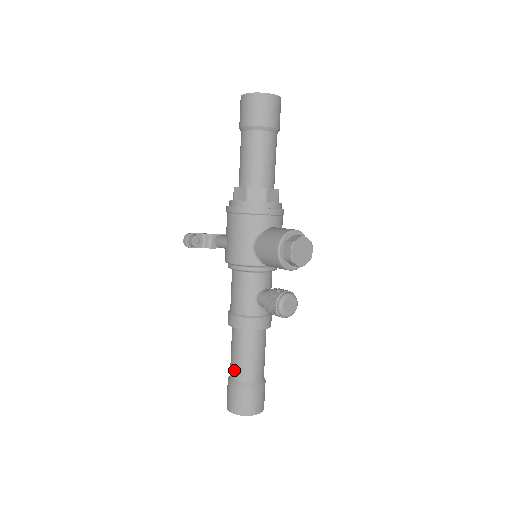
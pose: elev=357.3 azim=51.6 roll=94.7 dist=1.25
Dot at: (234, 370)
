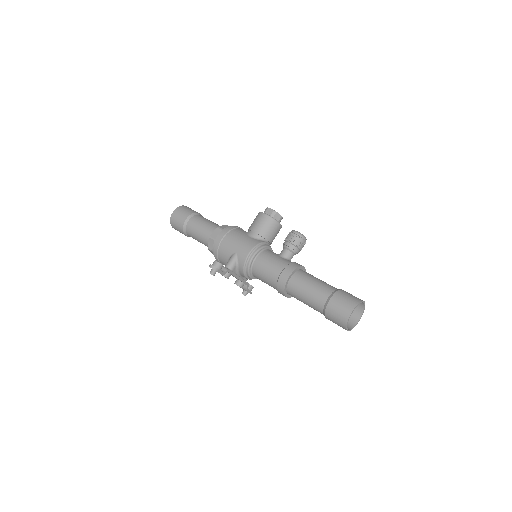
Dot at: (321, 293)
